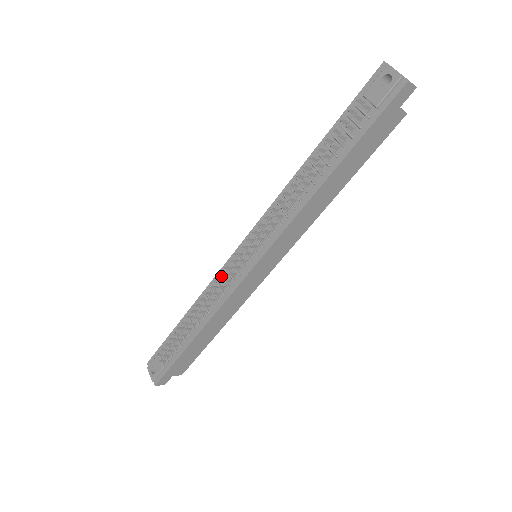
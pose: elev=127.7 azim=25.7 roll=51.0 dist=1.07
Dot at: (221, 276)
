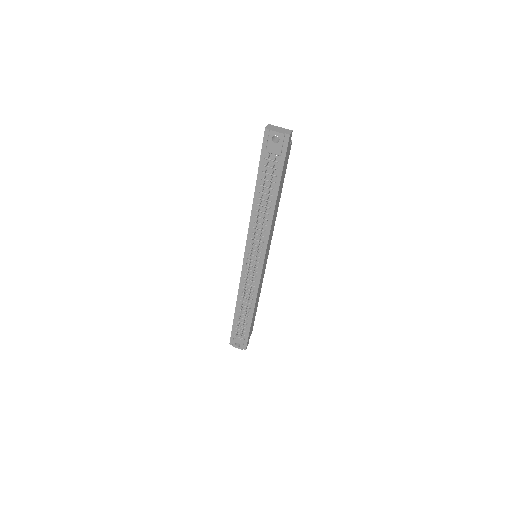
Dot at: (244, 279)
